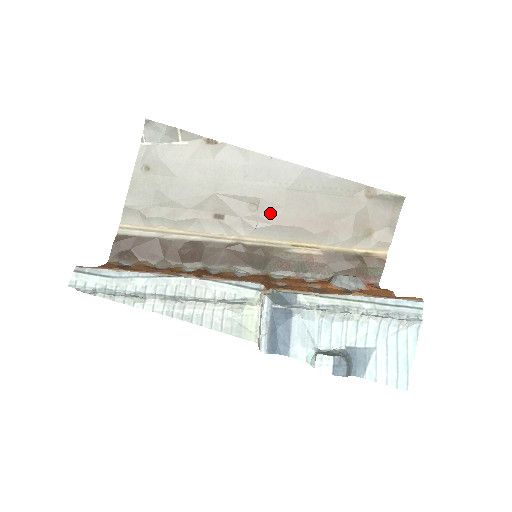
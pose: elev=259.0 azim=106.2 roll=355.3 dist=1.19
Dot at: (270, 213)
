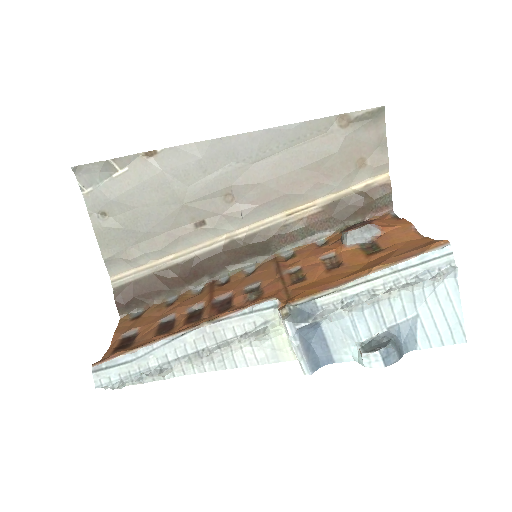
Dot at: (249, 196)
